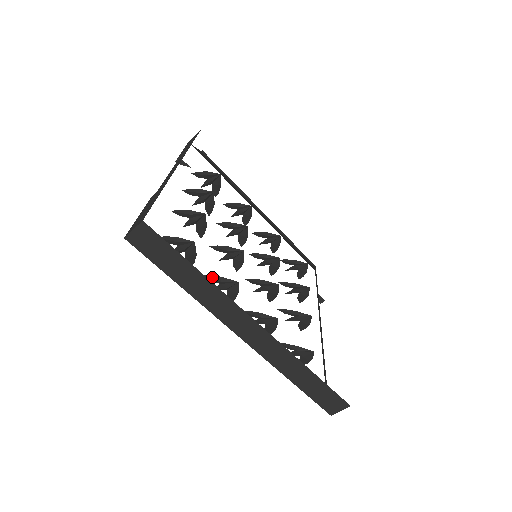
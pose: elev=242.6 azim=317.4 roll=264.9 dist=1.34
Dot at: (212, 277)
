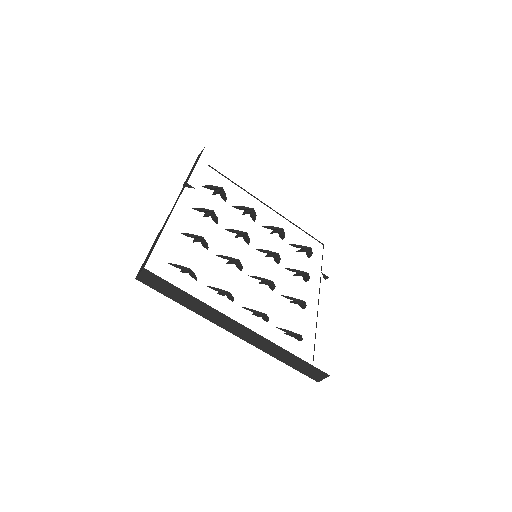
Dot at: (212, 288)
